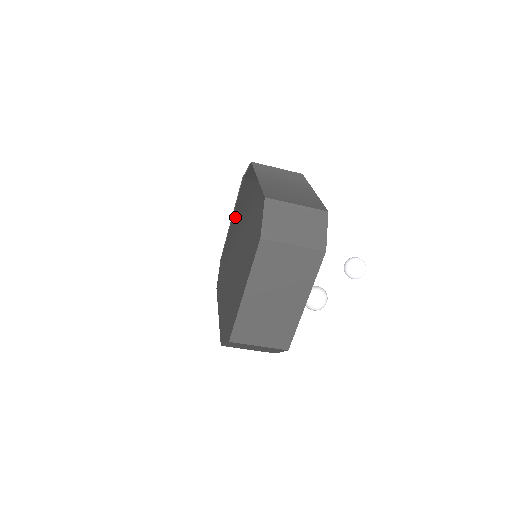
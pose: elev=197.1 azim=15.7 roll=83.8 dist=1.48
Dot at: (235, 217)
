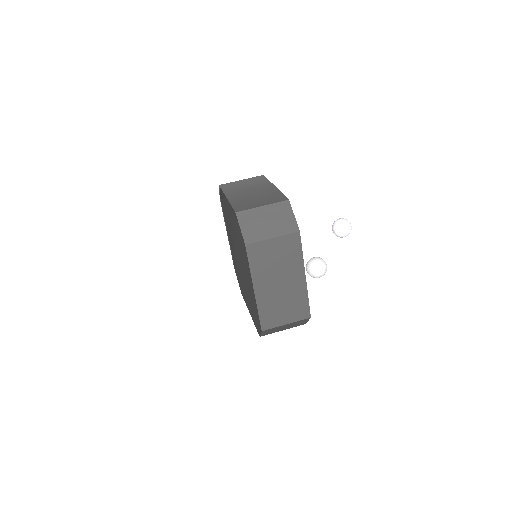
Dot at: (228, 232)
